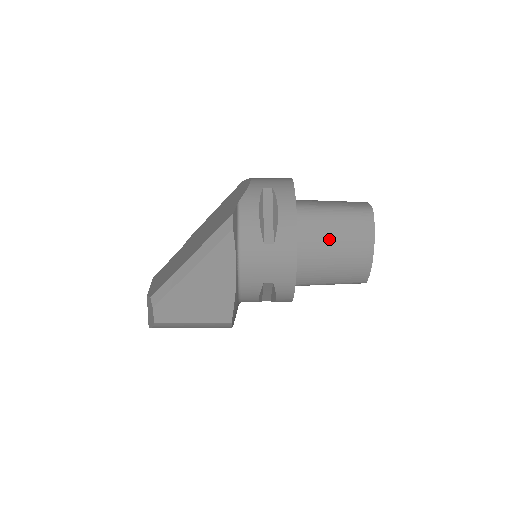
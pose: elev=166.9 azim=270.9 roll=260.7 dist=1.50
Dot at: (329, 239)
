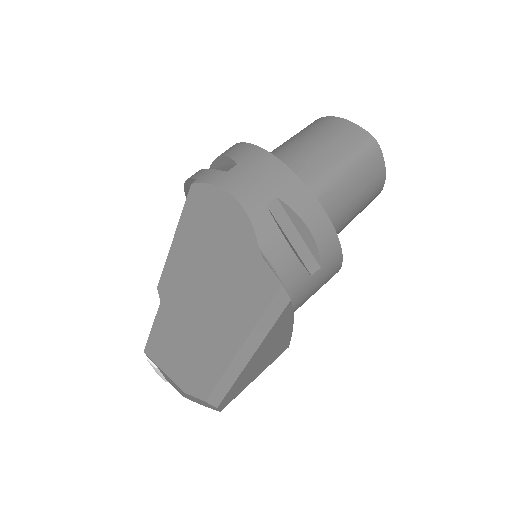
Dot at: (349, 205)
